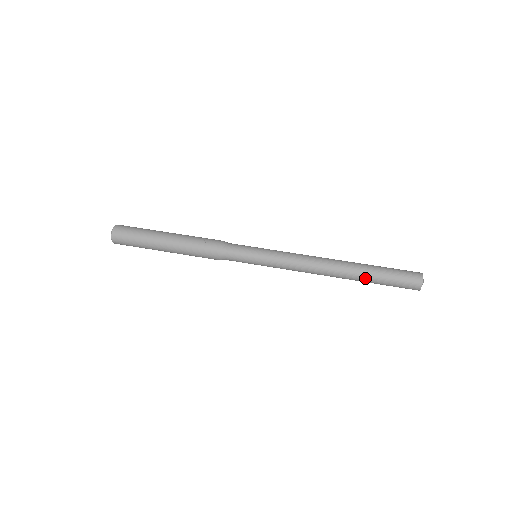
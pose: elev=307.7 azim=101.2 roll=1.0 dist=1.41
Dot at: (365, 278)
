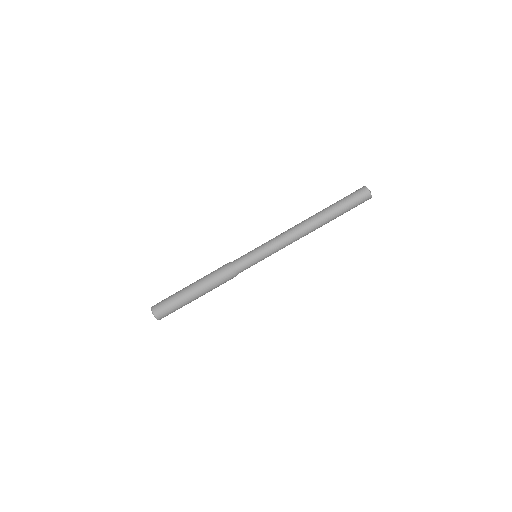
Dot at: (334, 218)
